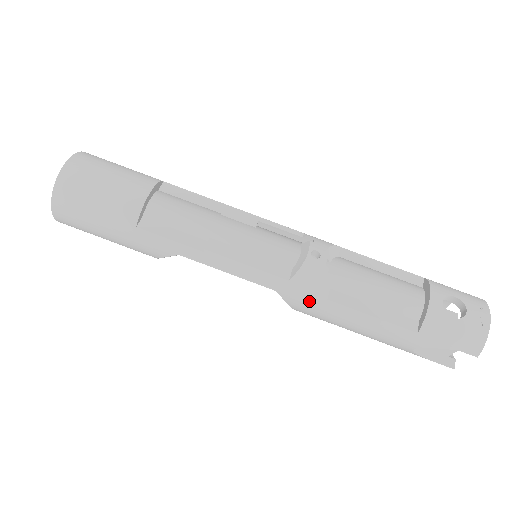
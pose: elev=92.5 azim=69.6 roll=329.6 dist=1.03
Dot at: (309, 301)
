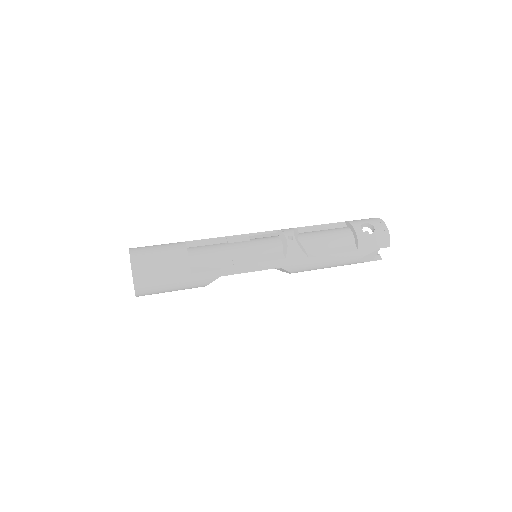
Dot at: (300, 264)
